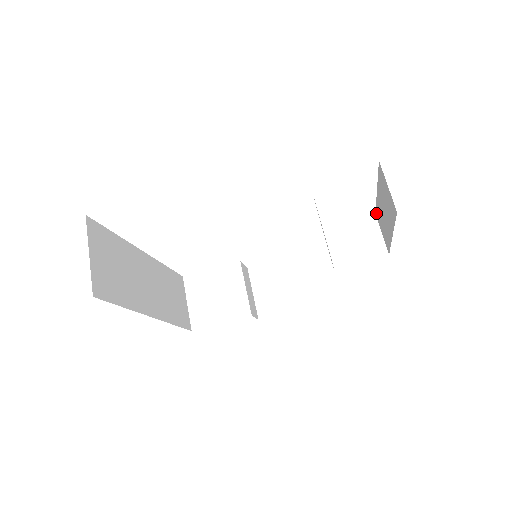
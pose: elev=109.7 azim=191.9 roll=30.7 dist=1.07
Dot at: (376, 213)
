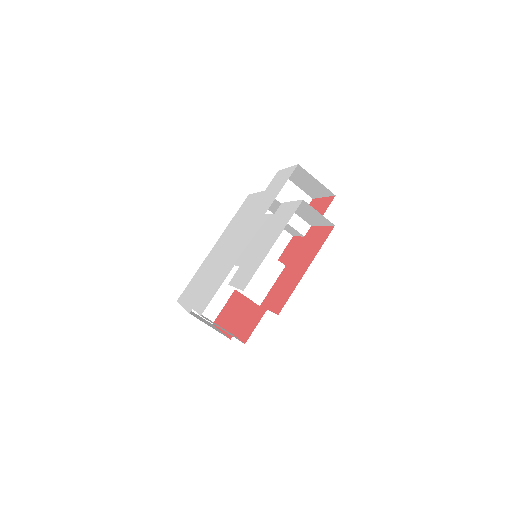
Dot at: occluded
